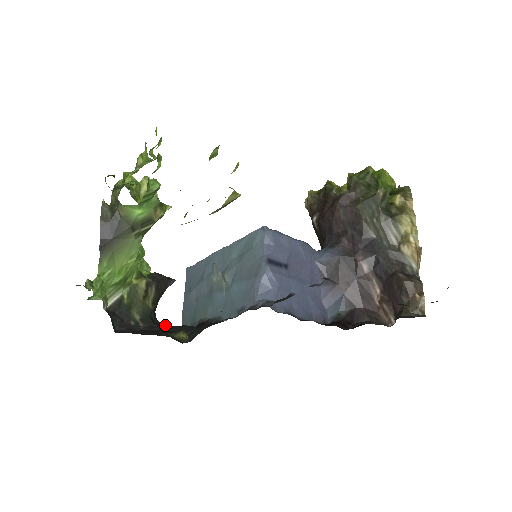
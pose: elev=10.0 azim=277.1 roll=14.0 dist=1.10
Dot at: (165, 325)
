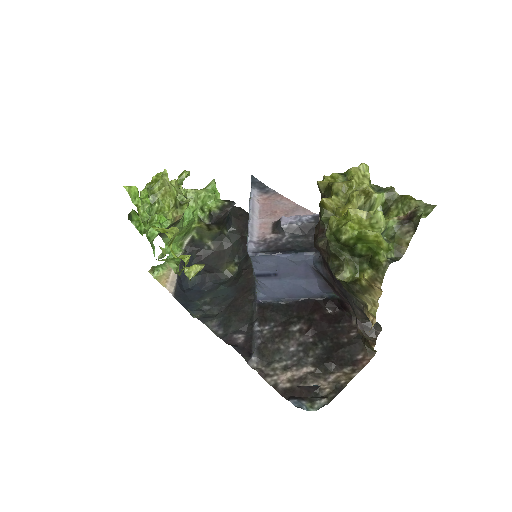
Dot at: (234, 236)
